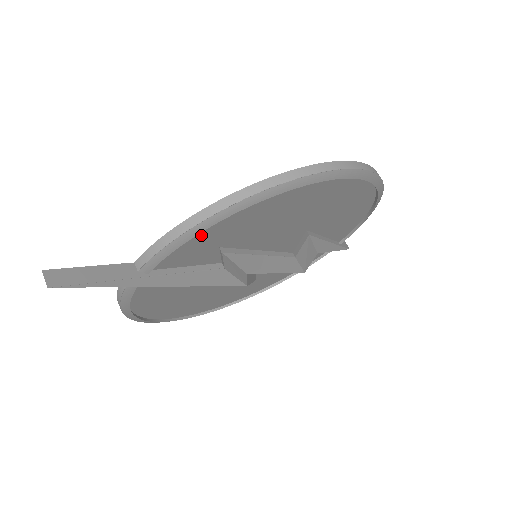
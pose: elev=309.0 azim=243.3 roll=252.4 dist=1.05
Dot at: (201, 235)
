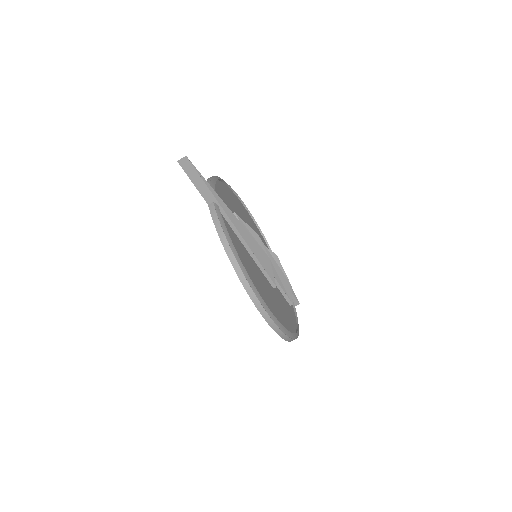
Dot at: (218, 190)
